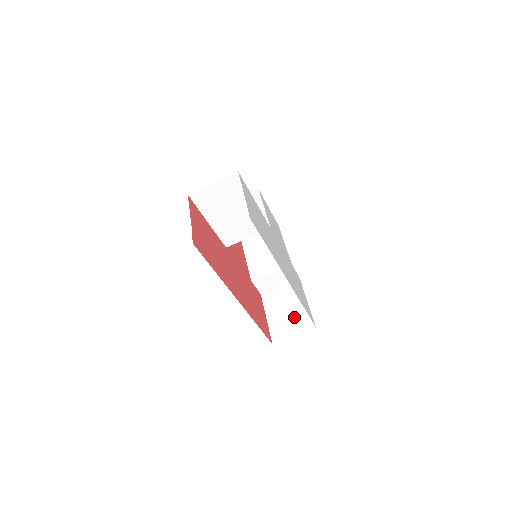
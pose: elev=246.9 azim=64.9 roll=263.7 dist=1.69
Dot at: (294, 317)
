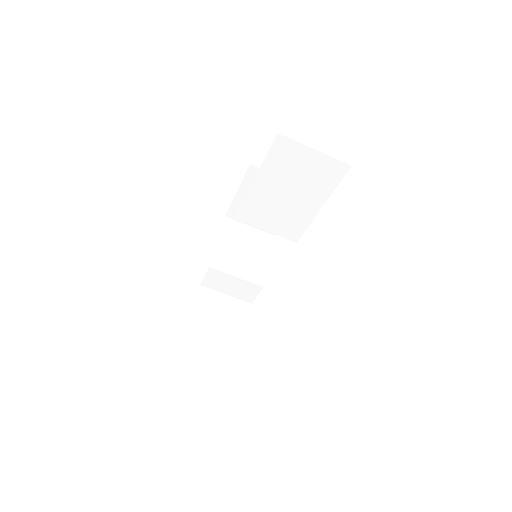
Dot at: (222, 342)
